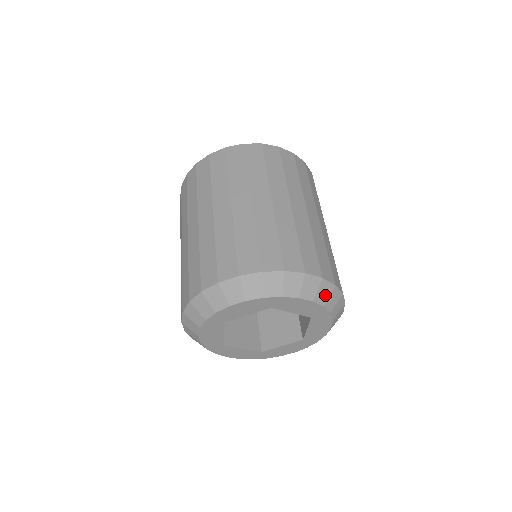
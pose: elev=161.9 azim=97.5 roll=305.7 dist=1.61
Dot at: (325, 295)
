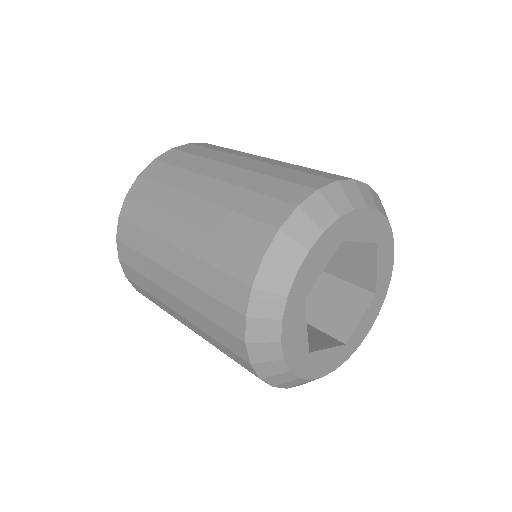
Dot at: occluded
